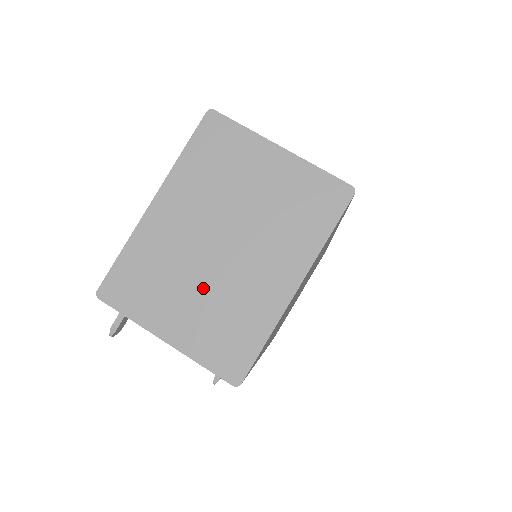
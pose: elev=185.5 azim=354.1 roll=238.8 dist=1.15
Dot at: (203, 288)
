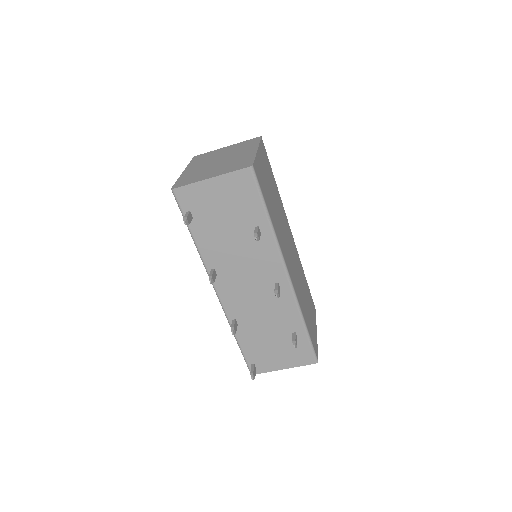
Dot at: (219, 167)
